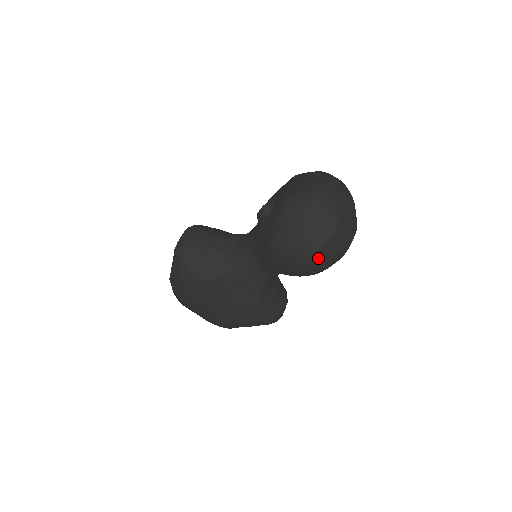
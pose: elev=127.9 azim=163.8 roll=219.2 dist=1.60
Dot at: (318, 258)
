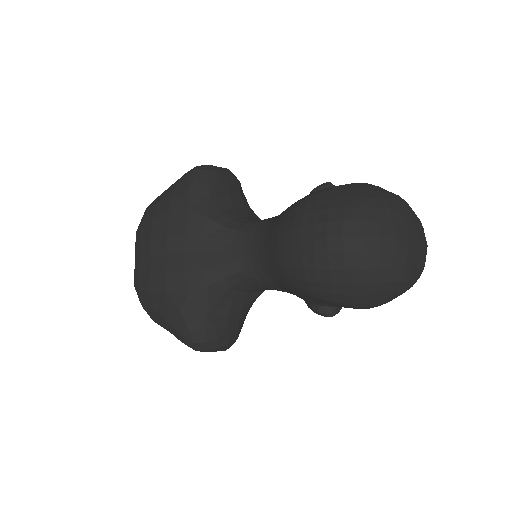
Dot at: (340, 249)
